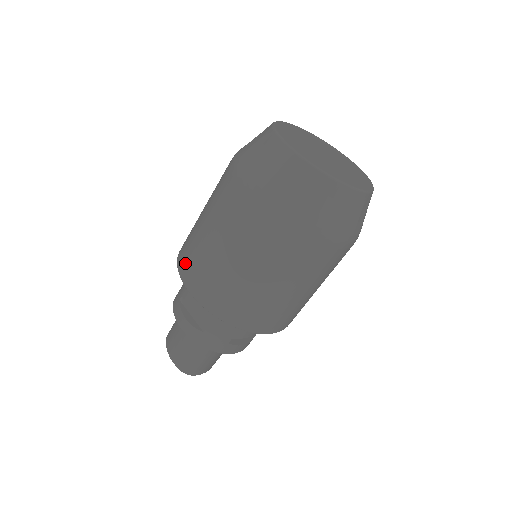
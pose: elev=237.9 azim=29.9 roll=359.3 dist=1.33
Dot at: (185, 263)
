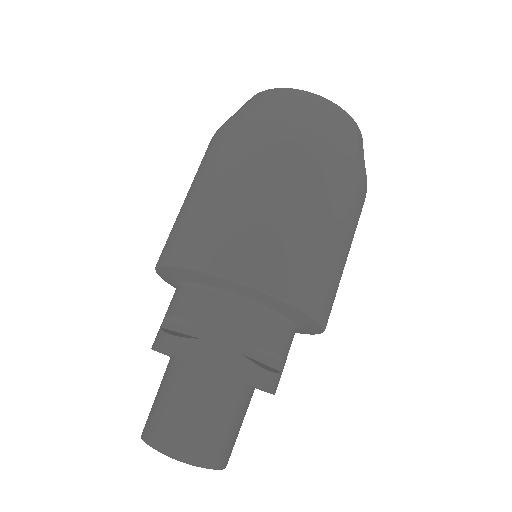
Dot at: (166, 246)
